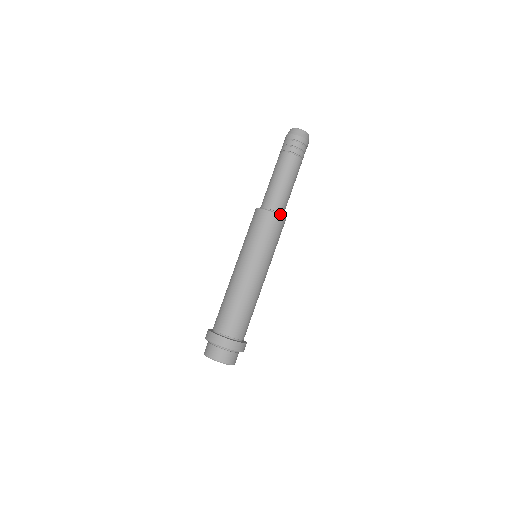
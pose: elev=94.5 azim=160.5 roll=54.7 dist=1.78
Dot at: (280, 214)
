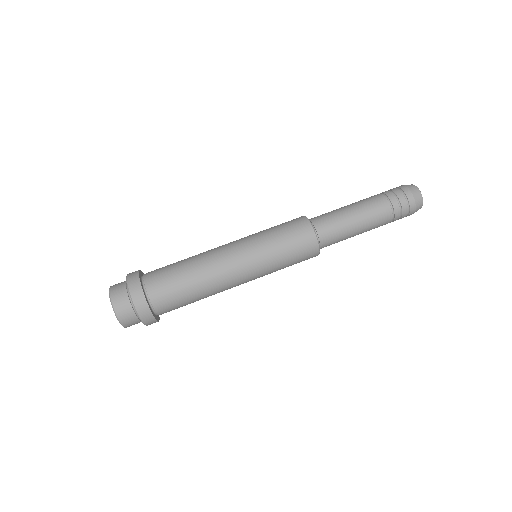
Dot at: (317, 236)
